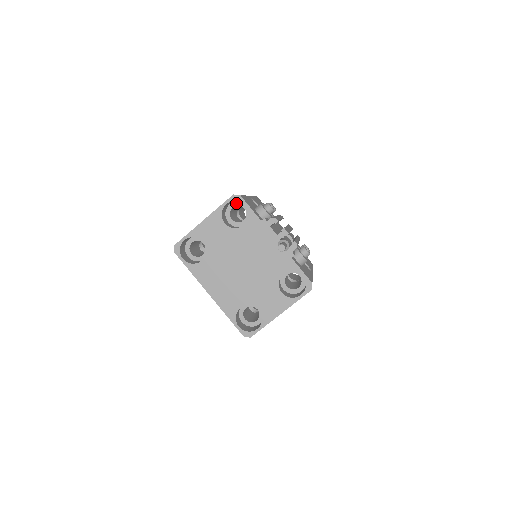
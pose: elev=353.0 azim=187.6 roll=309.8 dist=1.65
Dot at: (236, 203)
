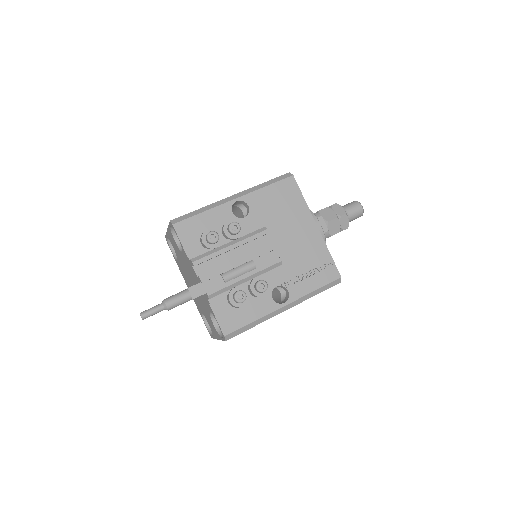
Dot at: occluded
